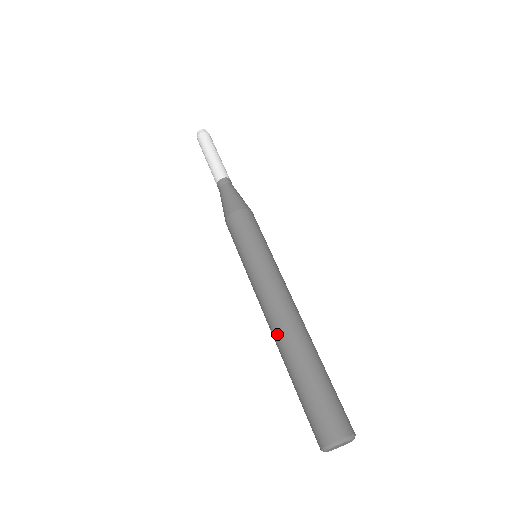
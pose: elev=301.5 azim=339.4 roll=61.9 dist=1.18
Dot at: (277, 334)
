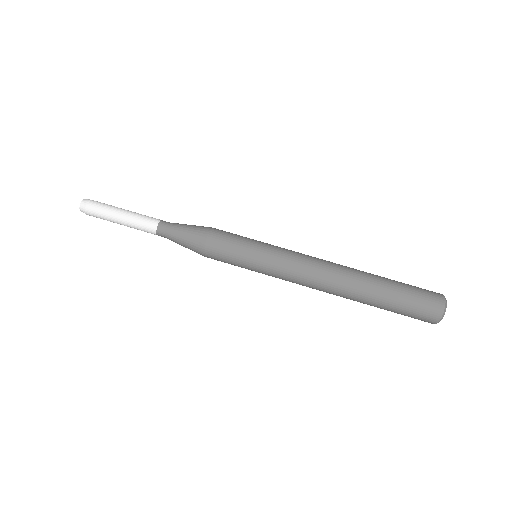
Dot at: (343, 280)
